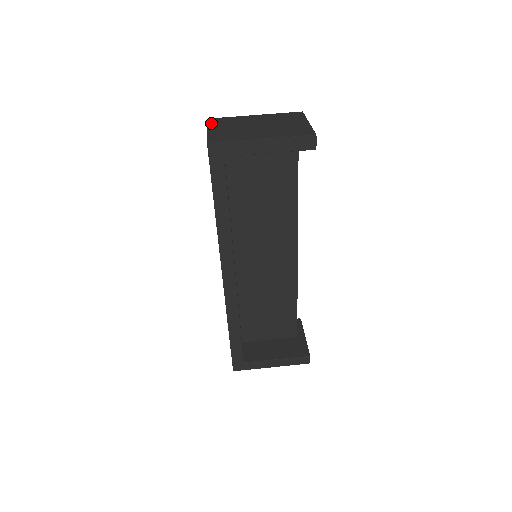
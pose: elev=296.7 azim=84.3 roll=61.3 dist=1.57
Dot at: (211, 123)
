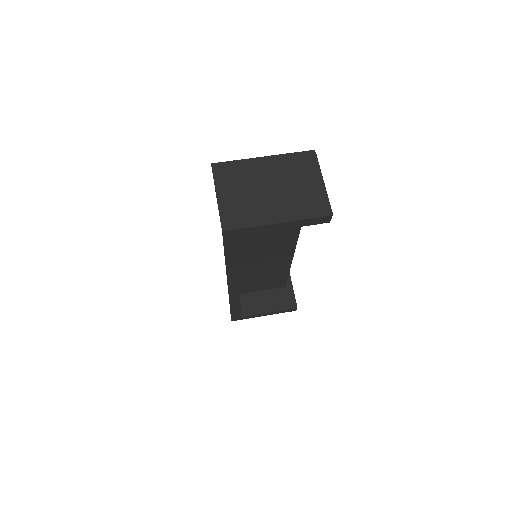
Dot at: (218, 178)
